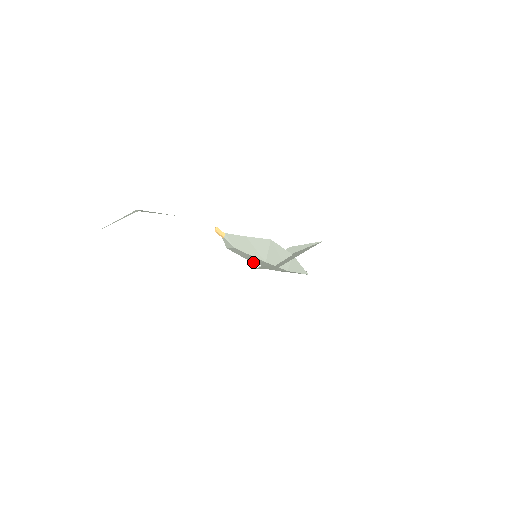
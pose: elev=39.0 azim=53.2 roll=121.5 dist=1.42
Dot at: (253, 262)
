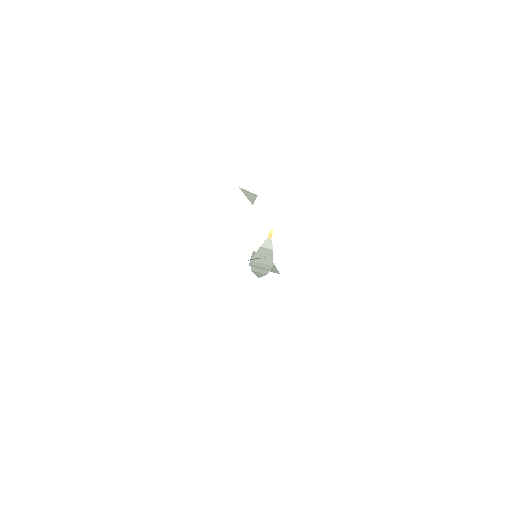
Dot at: (253, 260)
